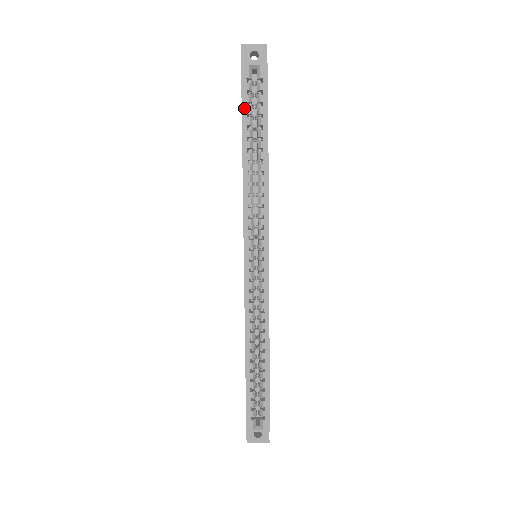
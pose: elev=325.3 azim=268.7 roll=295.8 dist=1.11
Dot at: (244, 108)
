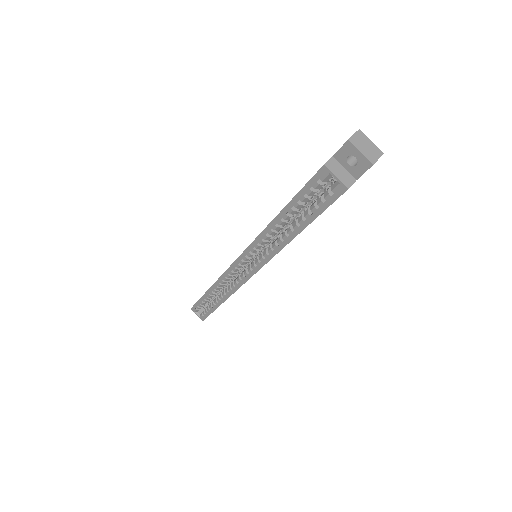
Dot at: (300, 194)
